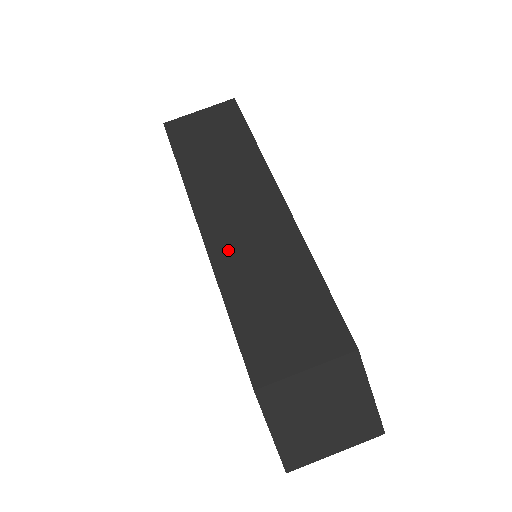
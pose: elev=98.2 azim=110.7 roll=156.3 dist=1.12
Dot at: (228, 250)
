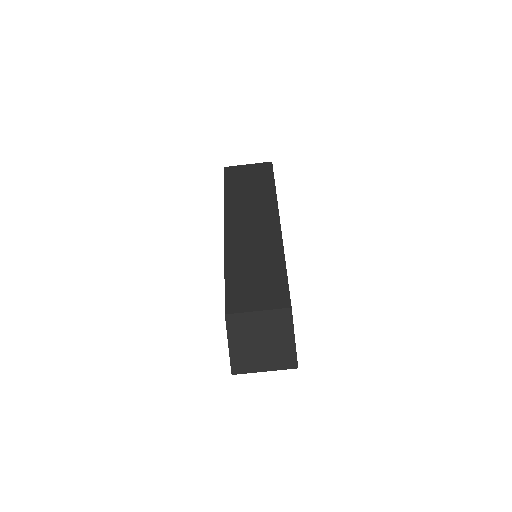
Dot at: (237, 242)
